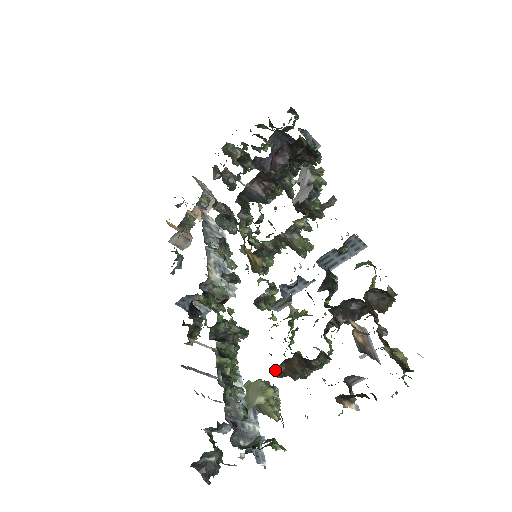
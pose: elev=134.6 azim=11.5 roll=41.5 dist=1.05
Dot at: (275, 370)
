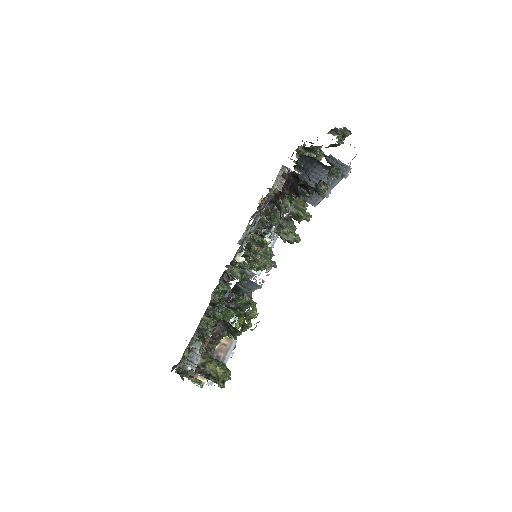
Dot at: (201, 339)
